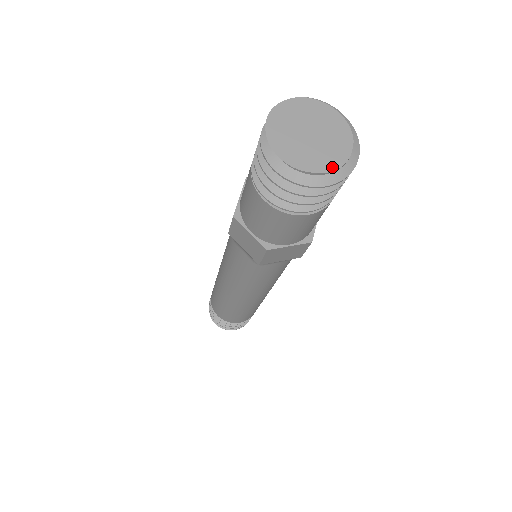
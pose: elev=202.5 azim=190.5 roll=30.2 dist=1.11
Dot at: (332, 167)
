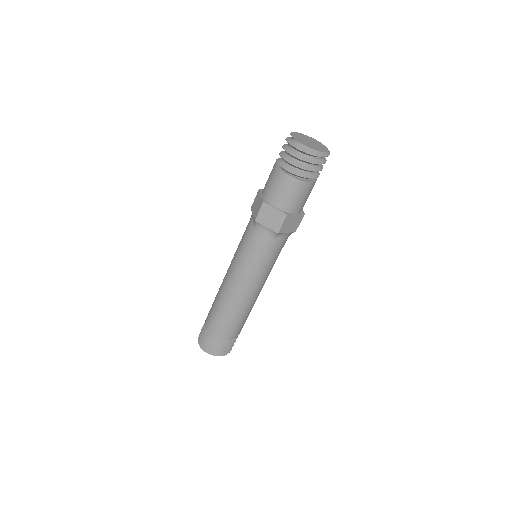
Dot at: (309, 147)
